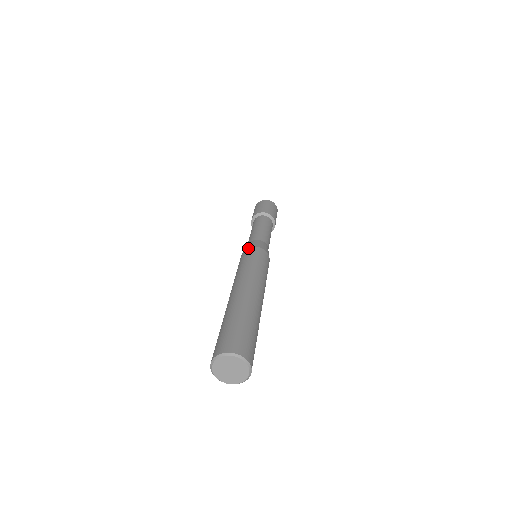
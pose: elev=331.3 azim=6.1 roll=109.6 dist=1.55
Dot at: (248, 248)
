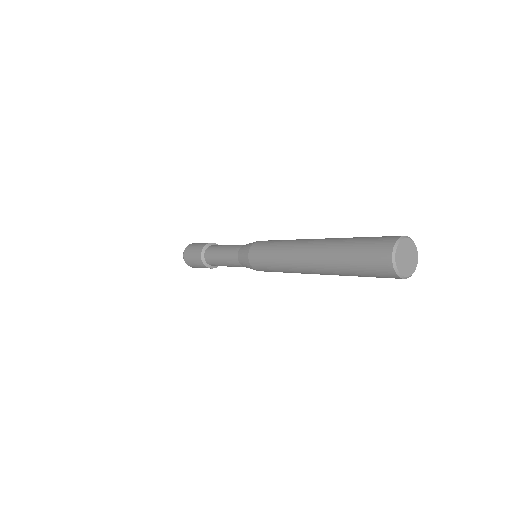
Dot at: (252, 246)
